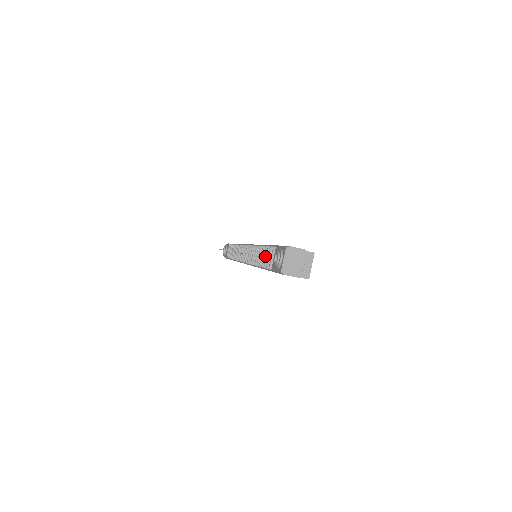
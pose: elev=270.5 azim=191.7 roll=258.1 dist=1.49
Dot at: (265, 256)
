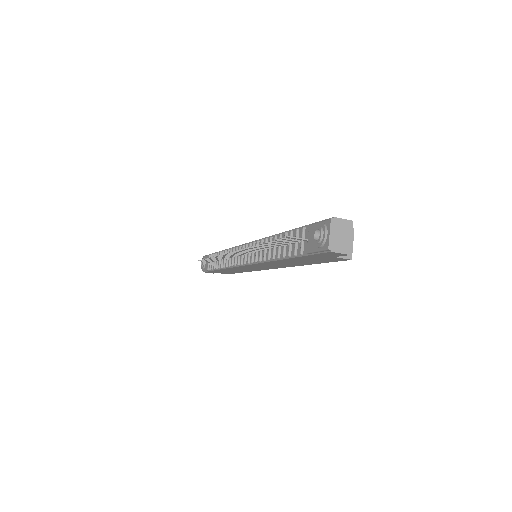
Dot at: (296, 237)
